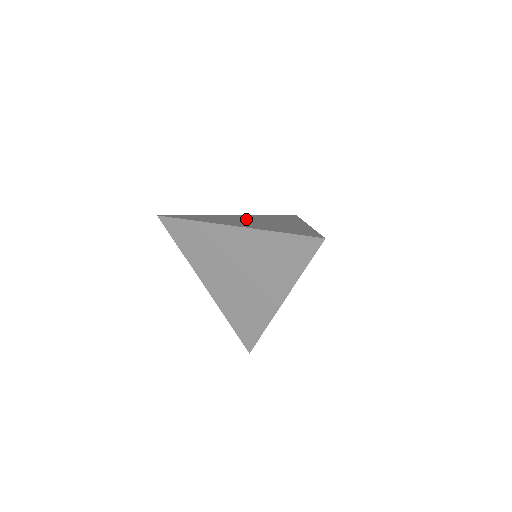
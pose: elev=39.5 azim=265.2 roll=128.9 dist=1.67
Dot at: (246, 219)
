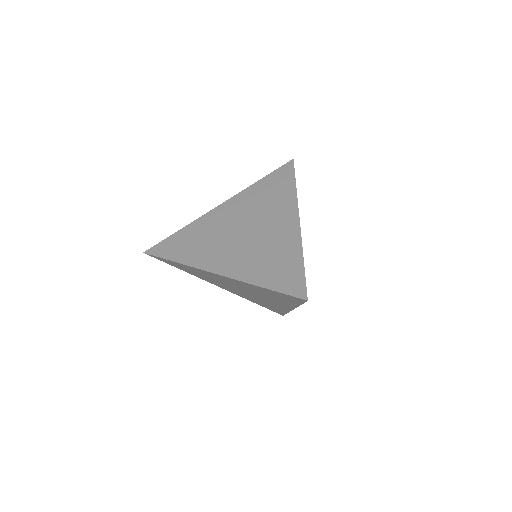
Dot at: (232, 225)
